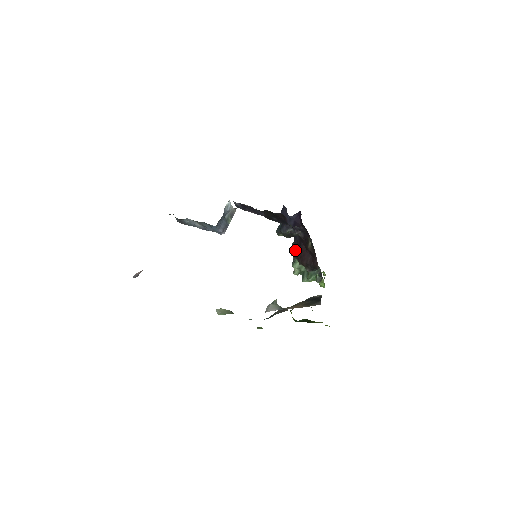
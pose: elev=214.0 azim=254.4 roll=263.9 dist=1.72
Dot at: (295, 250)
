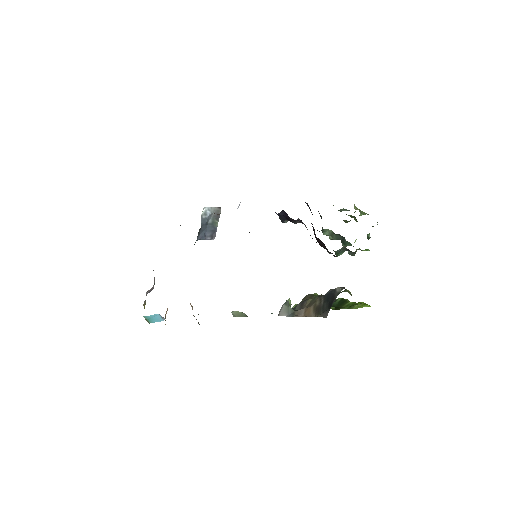
Dot at: occluded
